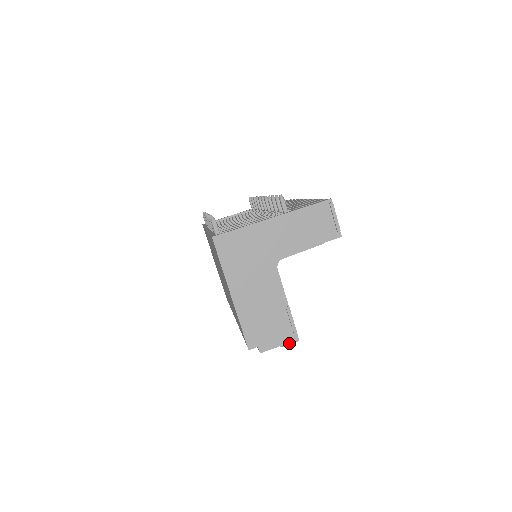
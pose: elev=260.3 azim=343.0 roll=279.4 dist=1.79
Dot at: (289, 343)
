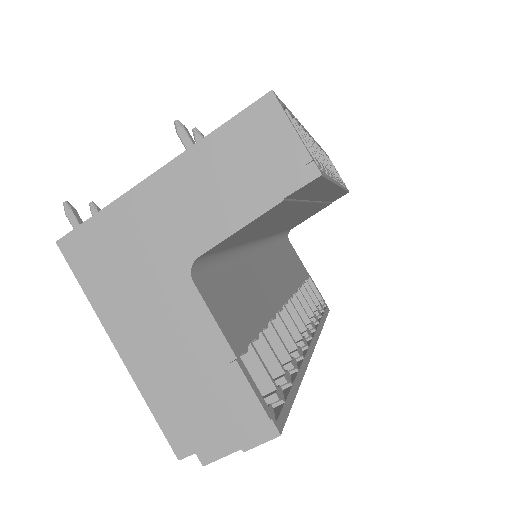
Dot at: (259, 441)
